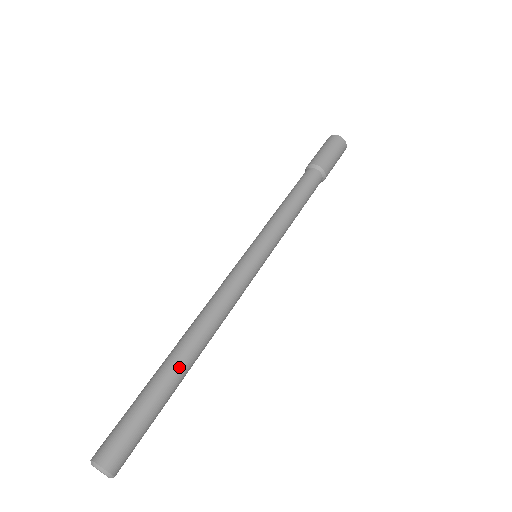
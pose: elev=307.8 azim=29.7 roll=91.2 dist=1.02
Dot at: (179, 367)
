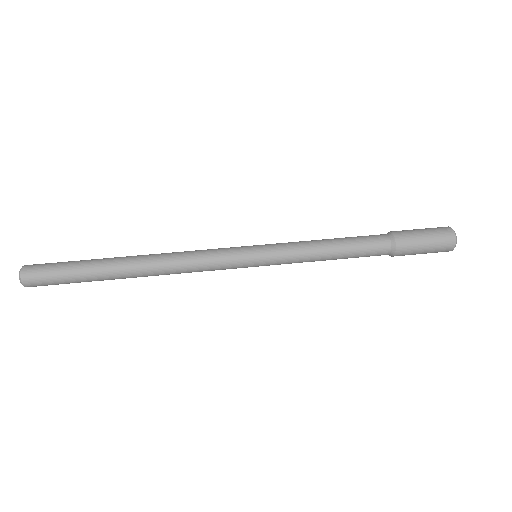
Dot at: (116, 260)
